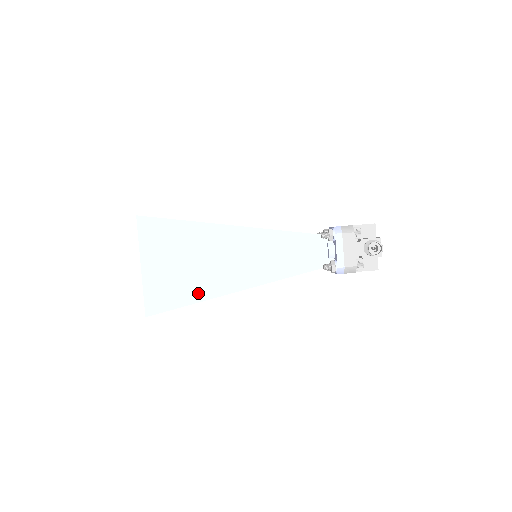
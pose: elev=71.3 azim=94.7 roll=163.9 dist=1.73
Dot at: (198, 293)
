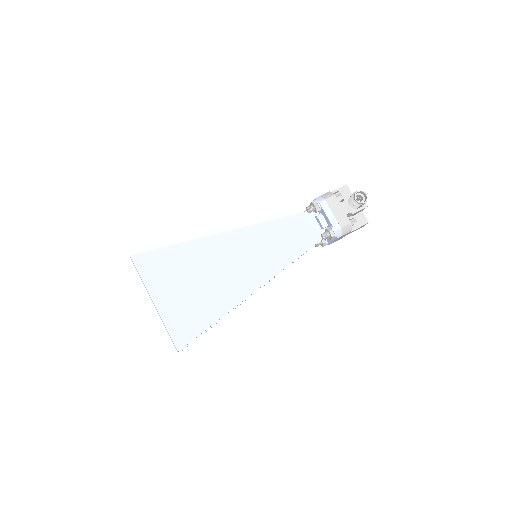
Dot at: (220, 307)
